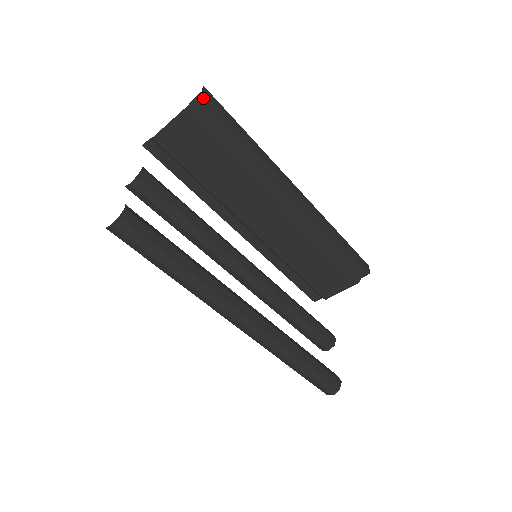
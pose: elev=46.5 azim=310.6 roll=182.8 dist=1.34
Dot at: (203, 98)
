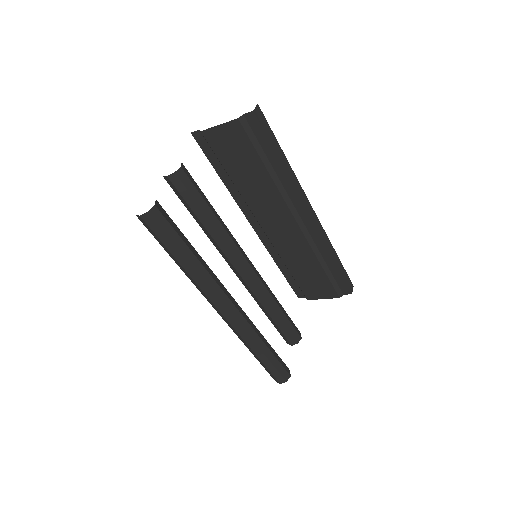
Dot at: (253, 116)
